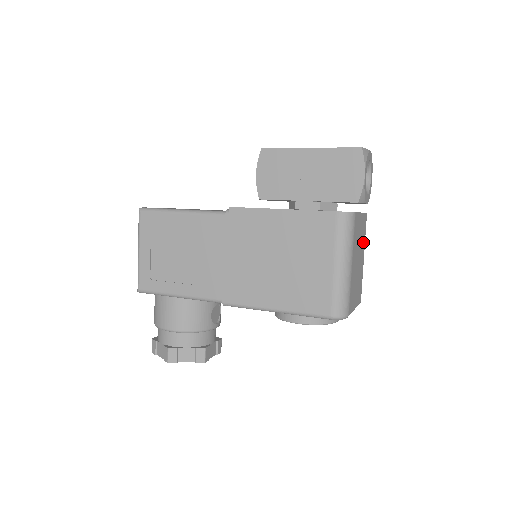
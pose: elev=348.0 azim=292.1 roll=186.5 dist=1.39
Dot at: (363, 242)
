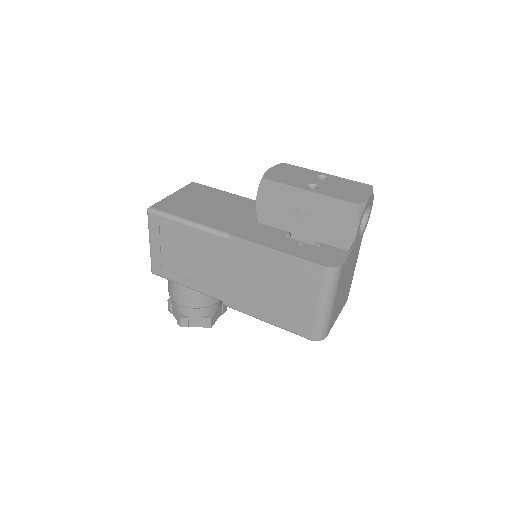
Dot at: (355, 260)
